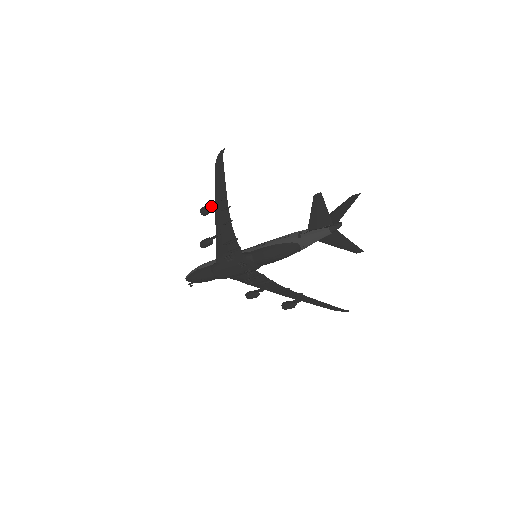
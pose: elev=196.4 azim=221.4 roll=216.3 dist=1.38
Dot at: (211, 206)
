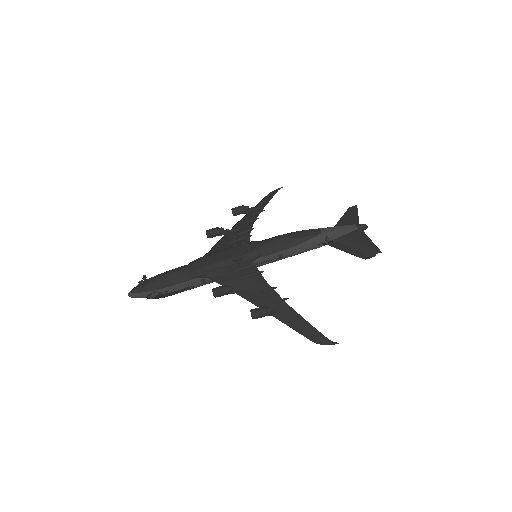
Dot at: (247, 206)
